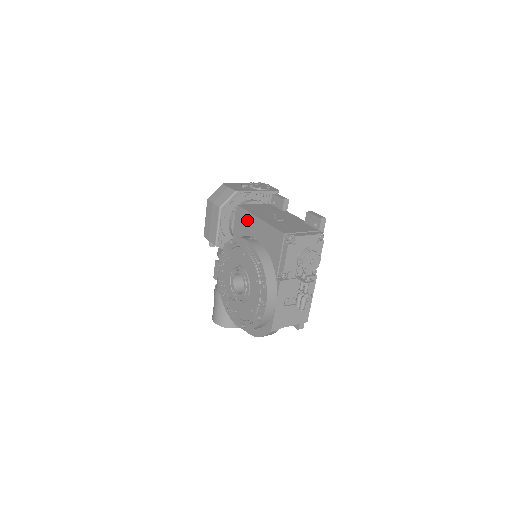
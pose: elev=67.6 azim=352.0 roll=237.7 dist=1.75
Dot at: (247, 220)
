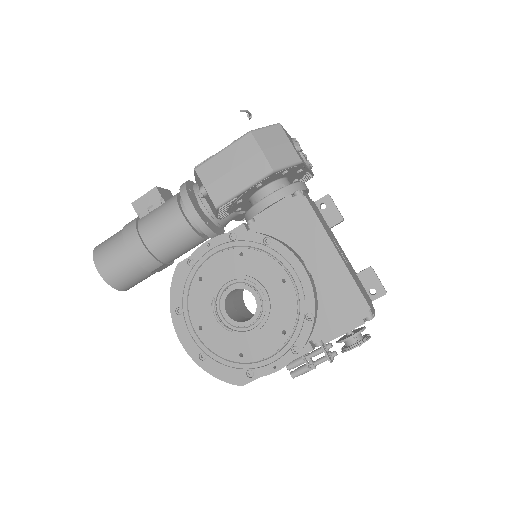
Dot at: (309, 230)
